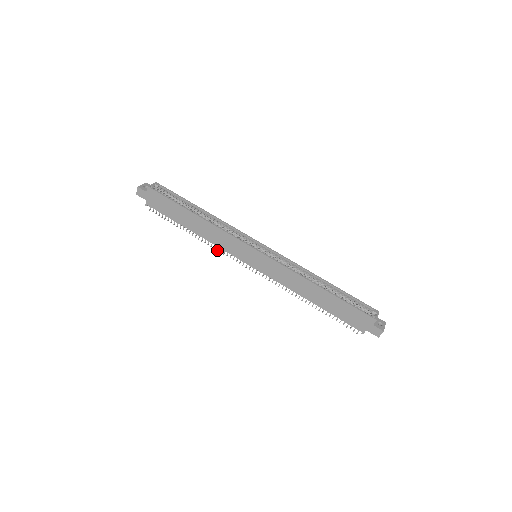
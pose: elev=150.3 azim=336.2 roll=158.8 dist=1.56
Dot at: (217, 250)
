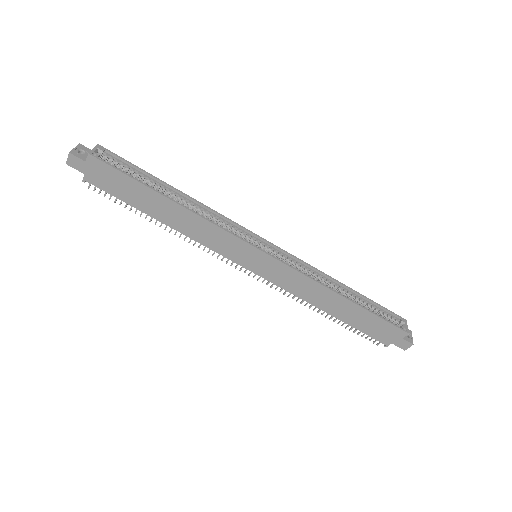
Dot at: (198, 247)
